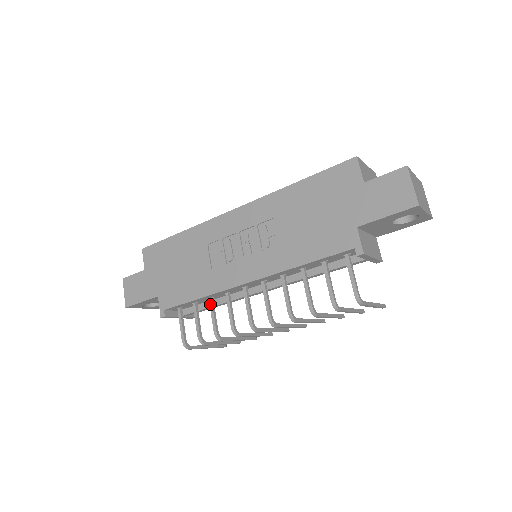
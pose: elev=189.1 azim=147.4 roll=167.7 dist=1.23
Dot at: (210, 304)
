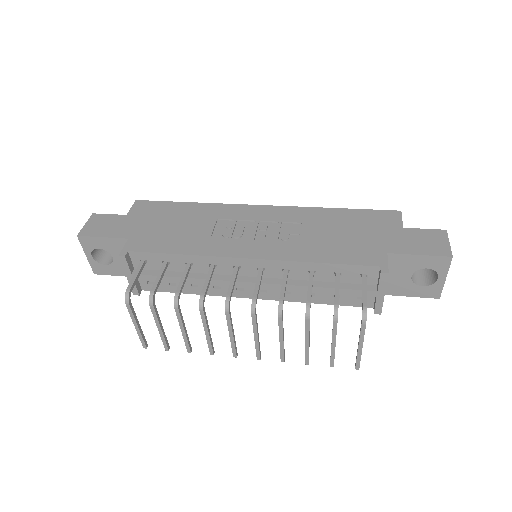
Dot at: (186, 268)
